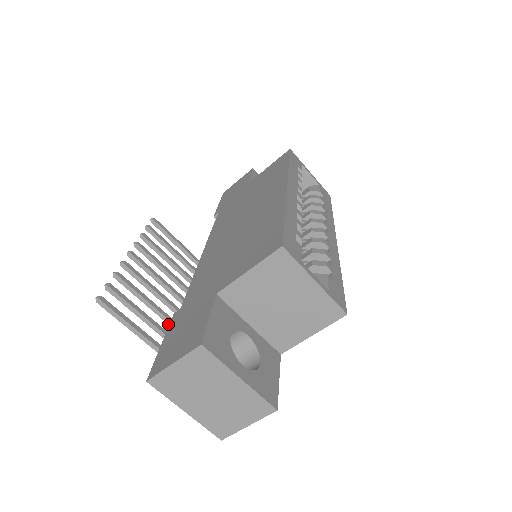
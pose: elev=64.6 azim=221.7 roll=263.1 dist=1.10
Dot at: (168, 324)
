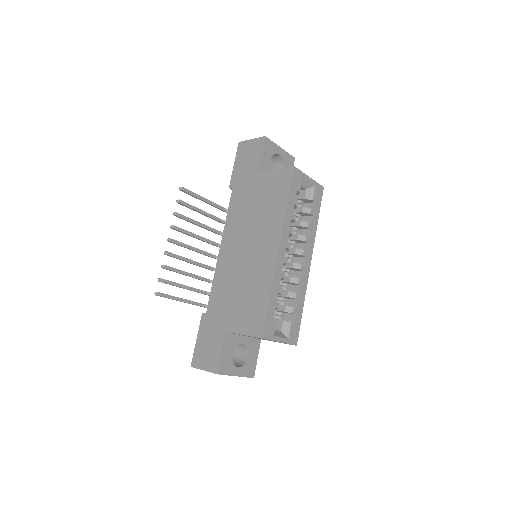
Dot at: occluded
